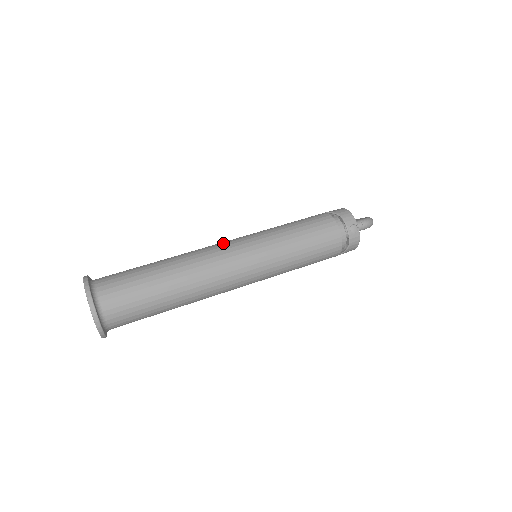
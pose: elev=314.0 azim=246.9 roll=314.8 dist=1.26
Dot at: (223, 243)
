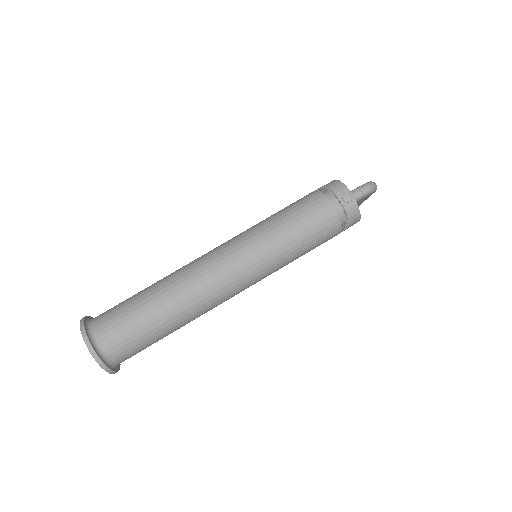
Dot at: (210, 251)
